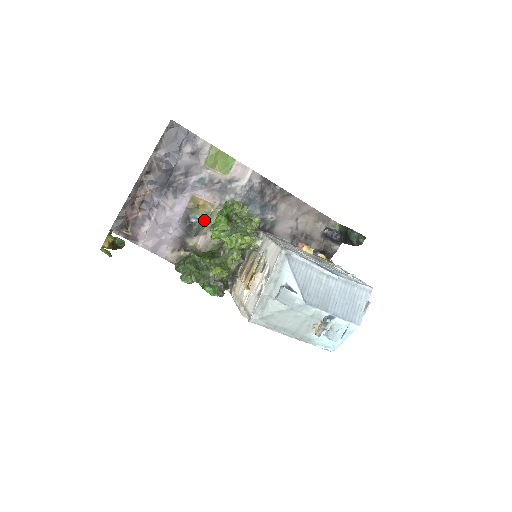
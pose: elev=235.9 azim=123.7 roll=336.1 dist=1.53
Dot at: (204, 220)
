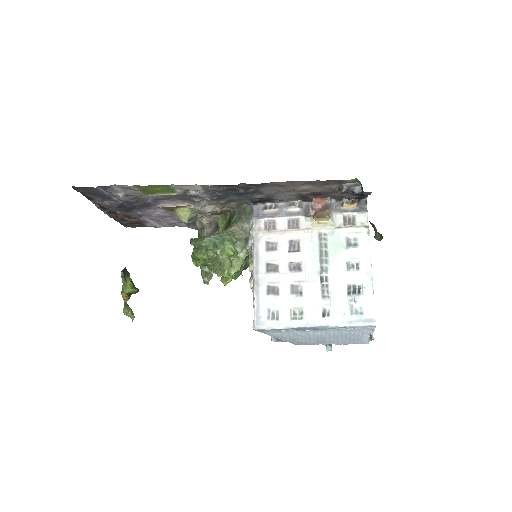
Dot at: (191, 216)
